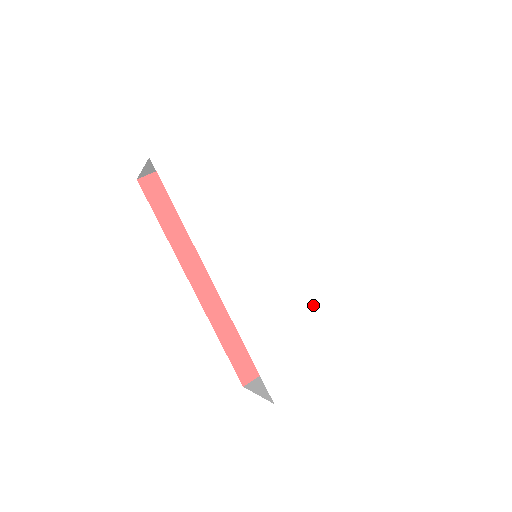
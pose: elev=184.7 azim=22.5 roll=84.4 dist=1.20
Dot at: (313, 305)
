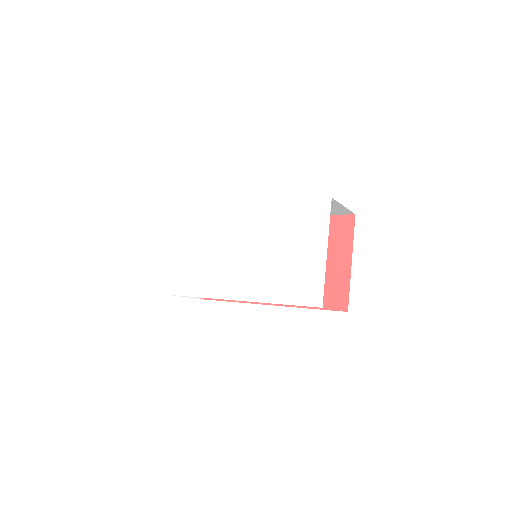
Dot at: (283, 240)
